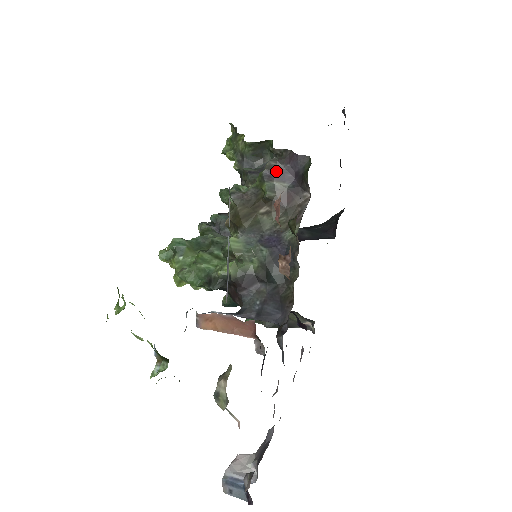
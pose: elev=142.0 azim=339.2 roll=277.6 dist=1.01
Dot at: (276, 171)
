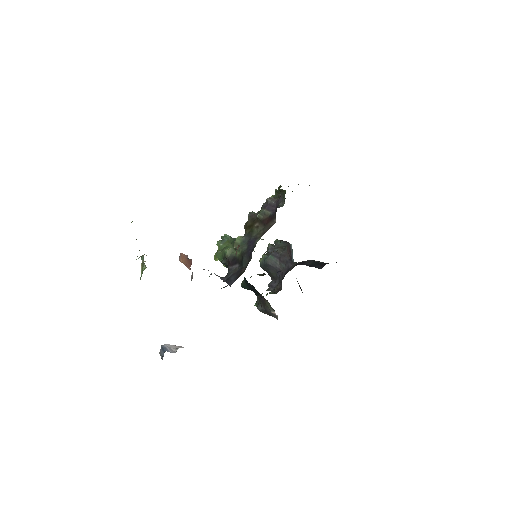
Dot at: (269, 204)
